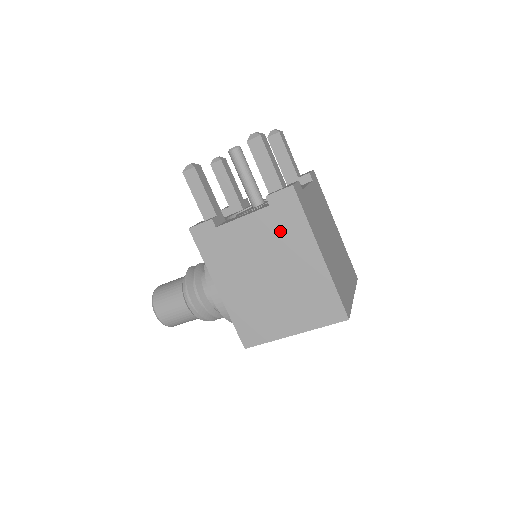
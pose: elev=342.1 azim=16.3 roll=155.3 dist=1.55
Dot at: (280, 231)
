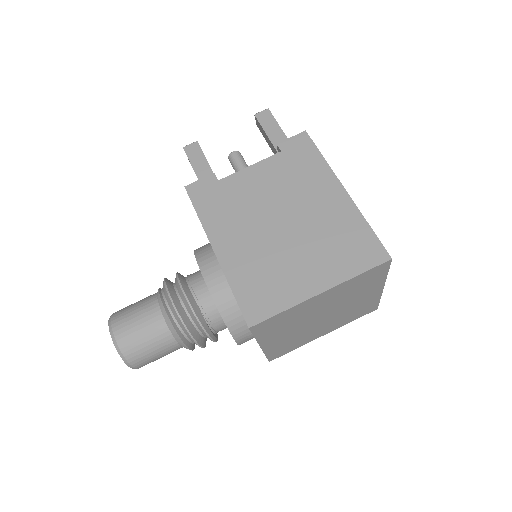
Dot at: (294, 173)
